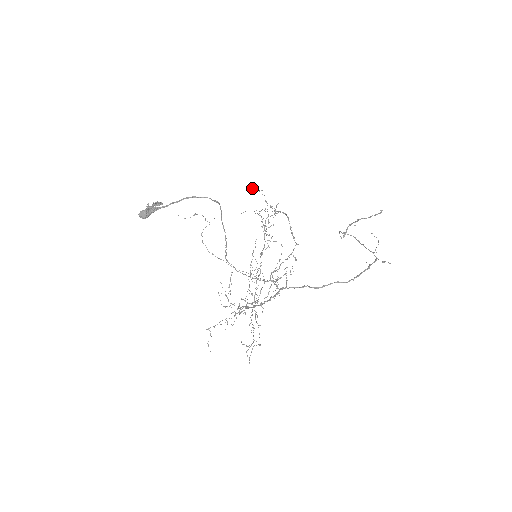
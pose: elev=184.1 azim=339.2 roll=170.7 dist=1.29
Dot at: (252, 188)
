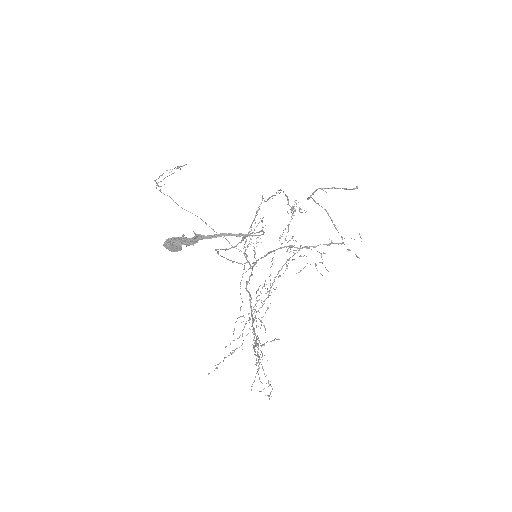
Dot at: (296, 206)
